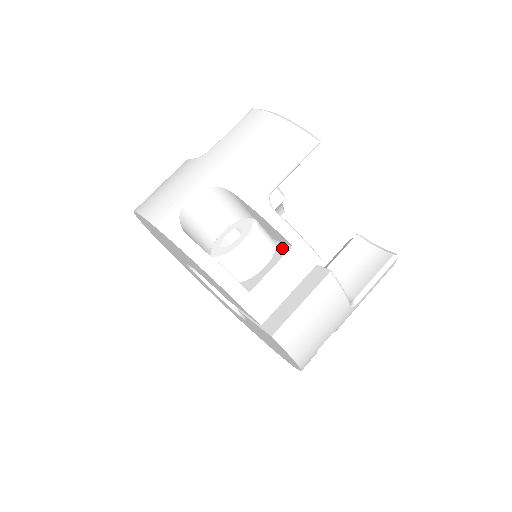
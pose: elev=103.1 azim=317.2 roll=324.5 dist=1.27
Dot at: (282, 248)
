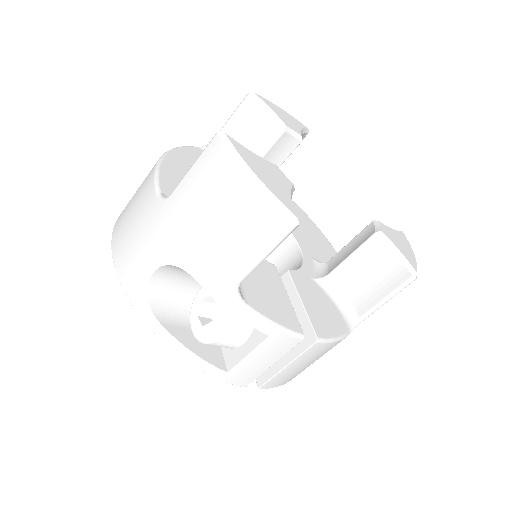
Dot at: occluded
